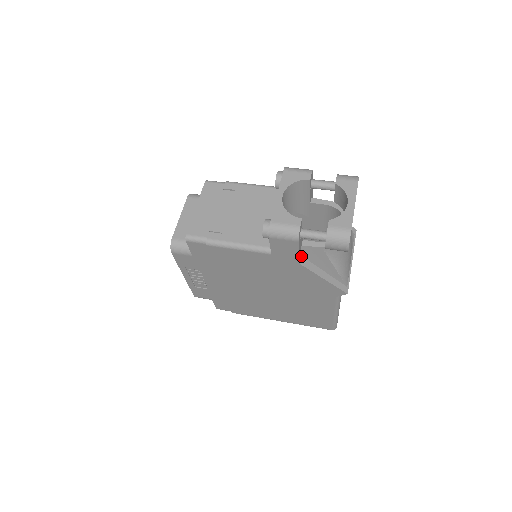
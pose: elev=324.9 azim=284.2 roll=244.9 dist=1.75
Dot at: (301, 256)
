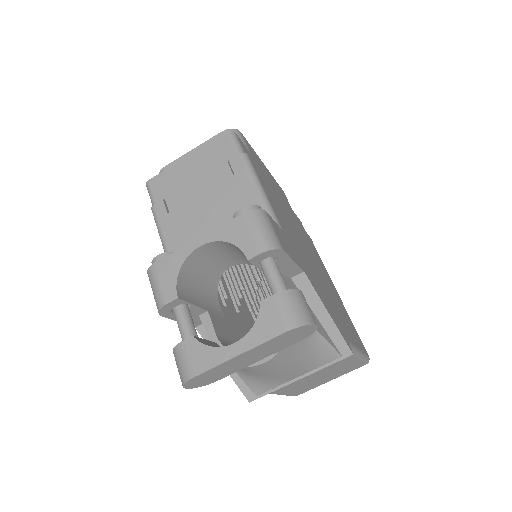
Dot at: occluded
